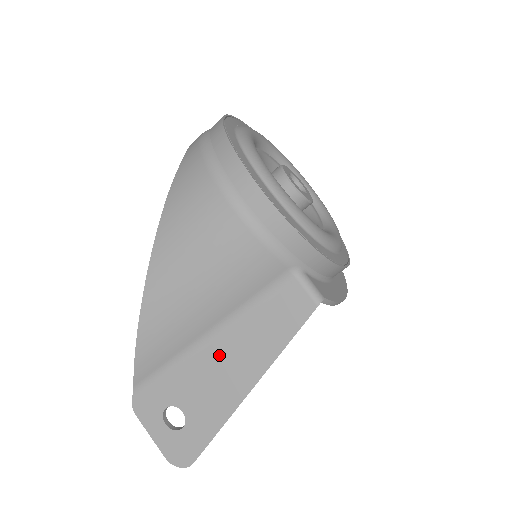
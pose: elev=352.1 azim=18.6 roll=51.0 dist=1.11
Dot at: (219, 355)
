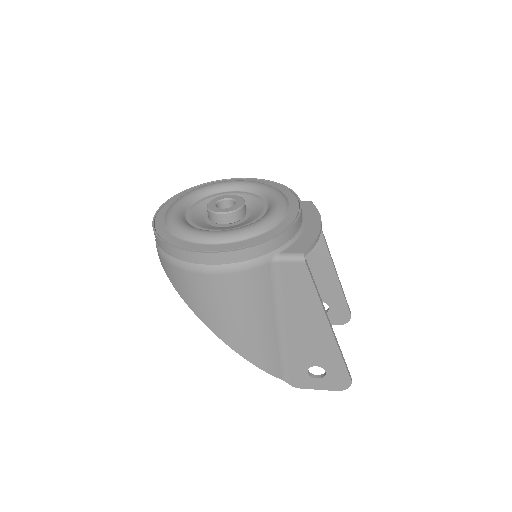
Dot at: (296, 328)
